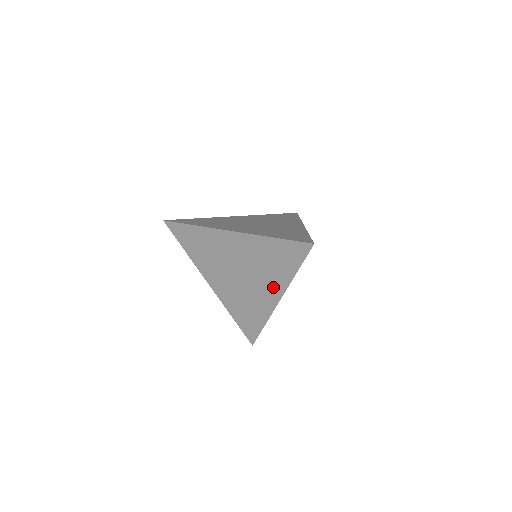
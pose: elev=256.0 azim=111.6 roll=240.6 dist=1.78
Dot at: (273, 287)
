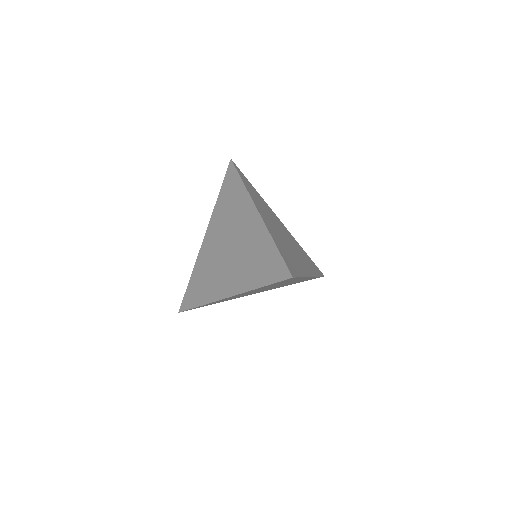
Dot at: (235, 282)
